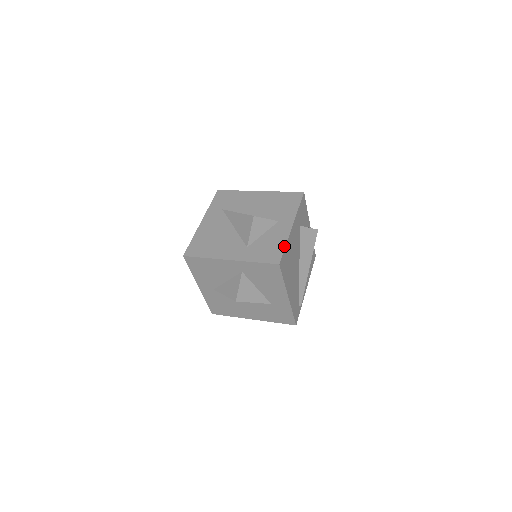
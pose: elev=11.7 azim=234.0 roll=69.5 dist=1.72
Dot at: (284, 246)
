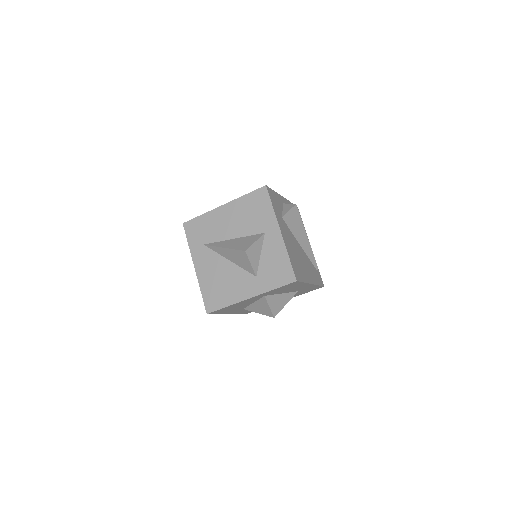
Dot at: (288, 259)
